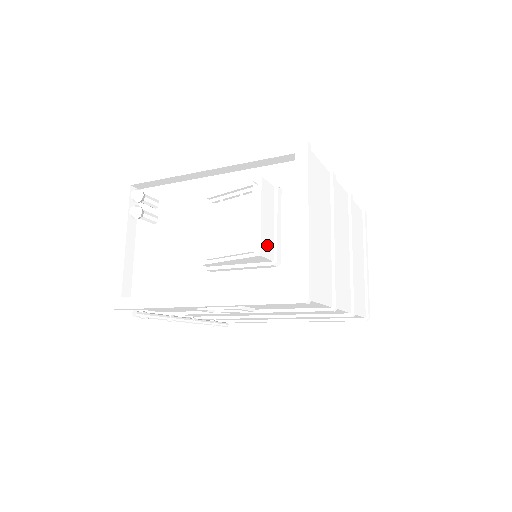
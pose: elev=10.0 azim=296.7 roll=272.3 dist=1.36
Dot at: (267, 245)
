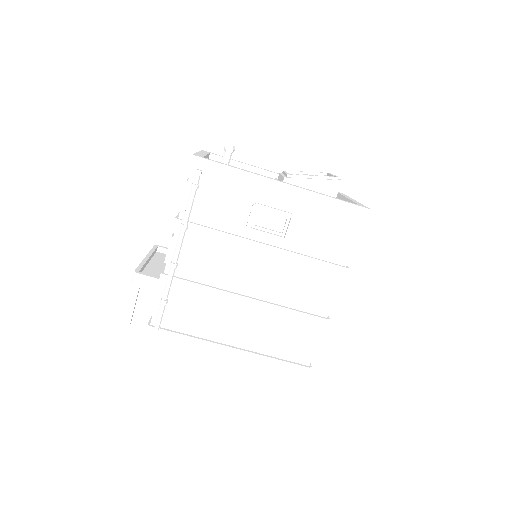
Dot at: occluded
